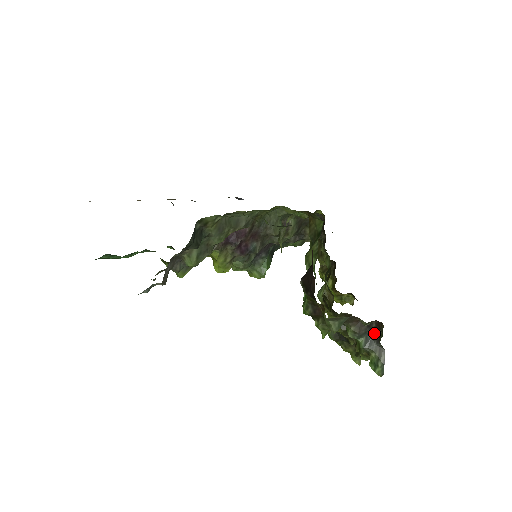
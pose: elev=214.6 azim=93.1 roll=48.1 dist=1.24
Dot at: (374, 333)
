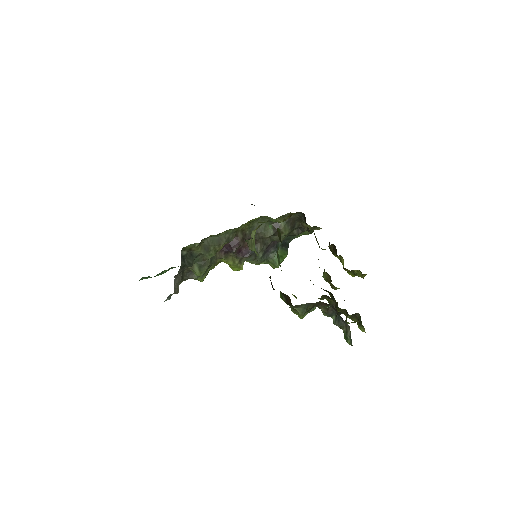
Dot at: occluded
